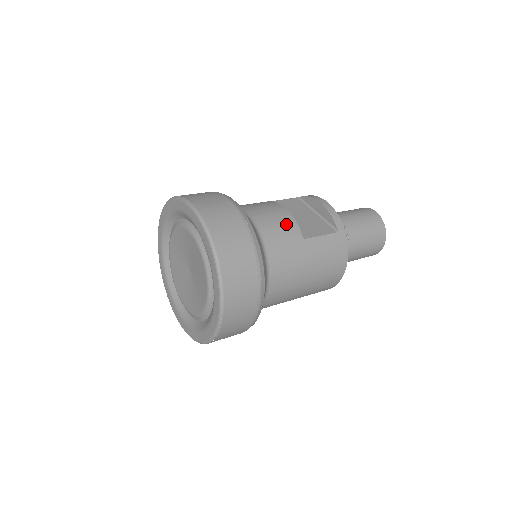
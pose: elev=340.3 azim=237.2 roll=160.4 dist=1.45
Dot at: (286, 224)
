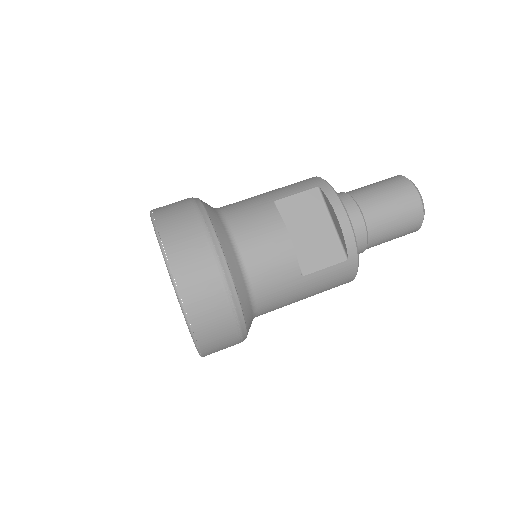
Dot at: (283, 263)
